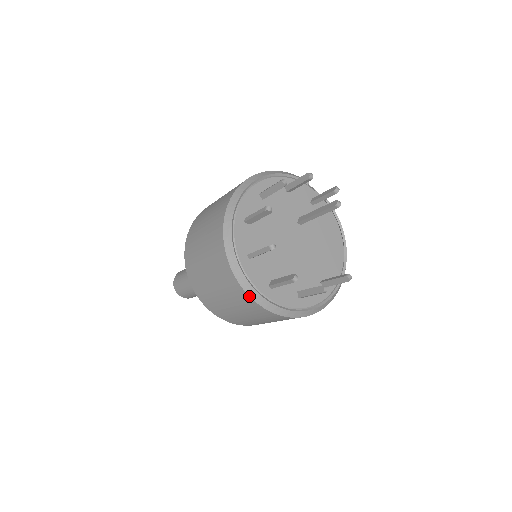
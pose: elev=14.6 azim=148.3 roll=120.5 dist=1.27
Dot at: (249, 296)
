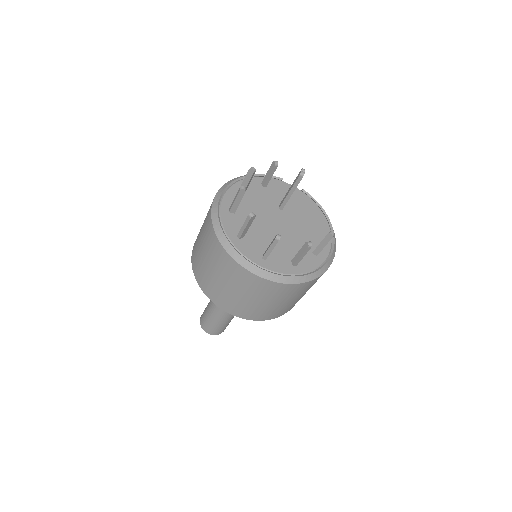
Dot at: (246, 269)
